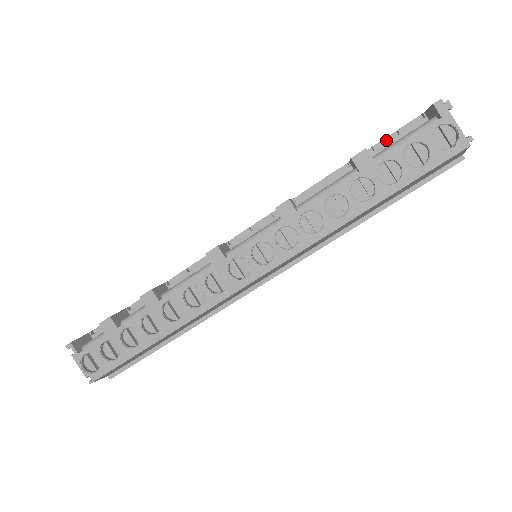
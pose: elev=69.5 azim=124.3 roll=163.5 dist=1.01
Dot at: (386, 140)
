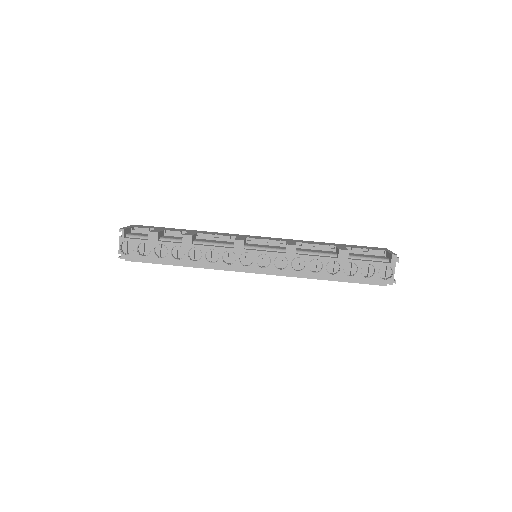
Dot at: (360, 250)
